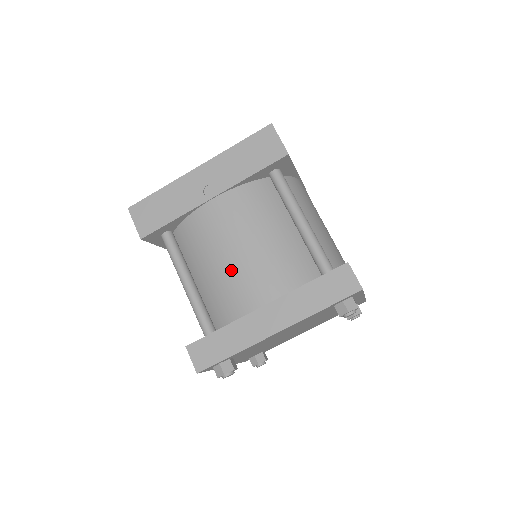
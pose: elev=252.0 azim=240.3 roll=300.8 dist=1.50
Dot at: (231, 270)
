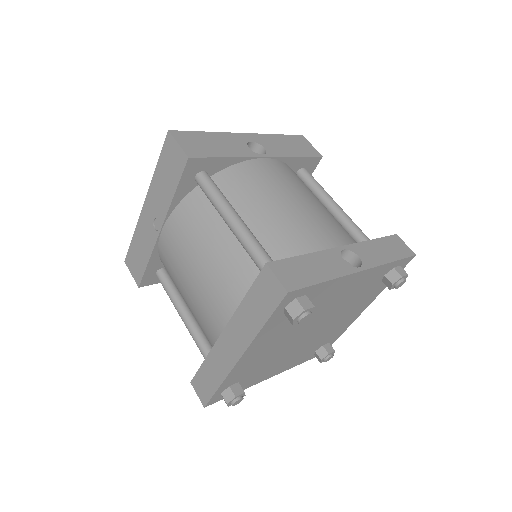
Dot at: (194, 299)
